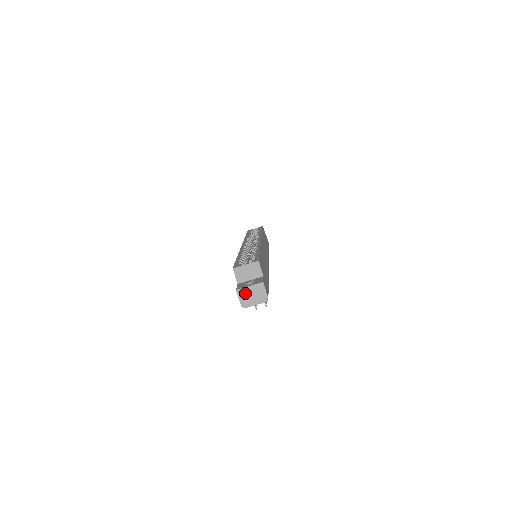
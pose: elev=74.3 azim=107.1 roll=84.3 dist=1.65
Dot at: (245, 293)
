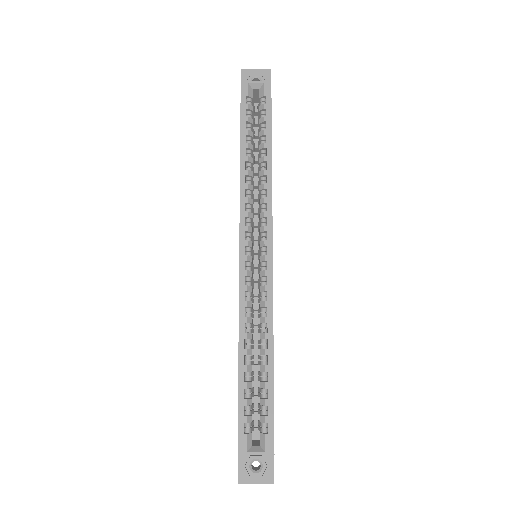
Dot at: (248, 481)
